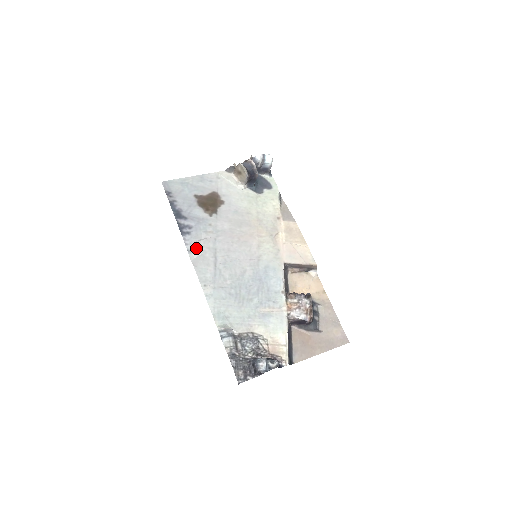
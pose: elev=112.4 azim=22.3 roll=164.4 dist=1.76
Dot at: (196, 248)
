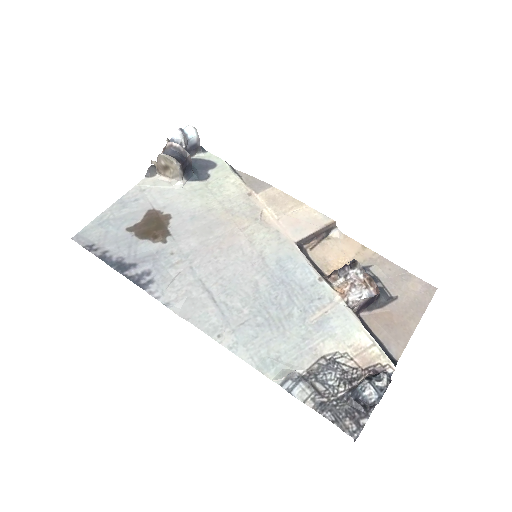
Dot at: (174, 295)
